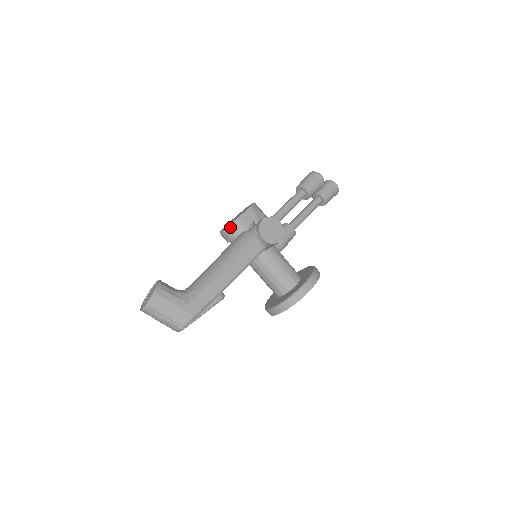
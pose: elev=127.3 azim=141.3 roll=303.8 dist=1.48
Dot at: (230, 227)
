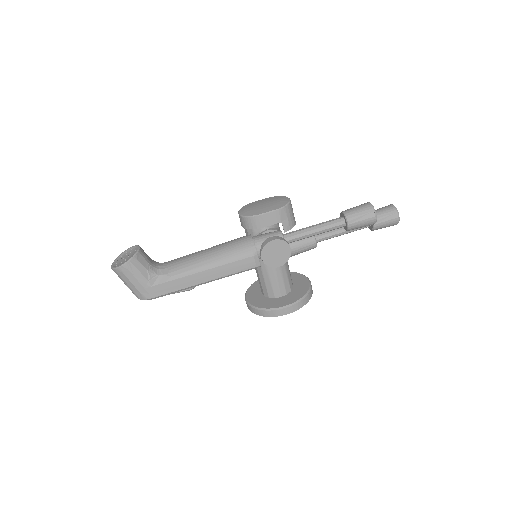
Dot at: (246, 218)
